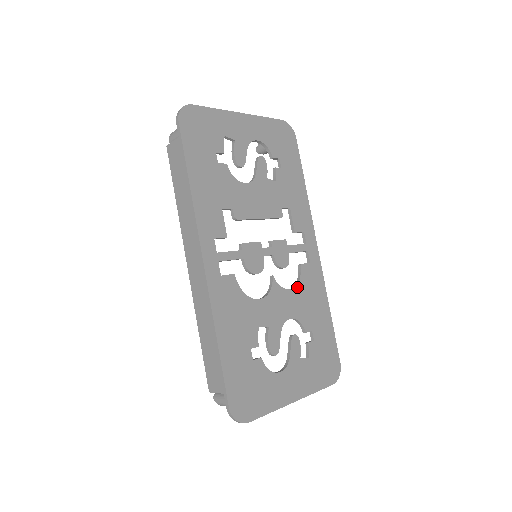
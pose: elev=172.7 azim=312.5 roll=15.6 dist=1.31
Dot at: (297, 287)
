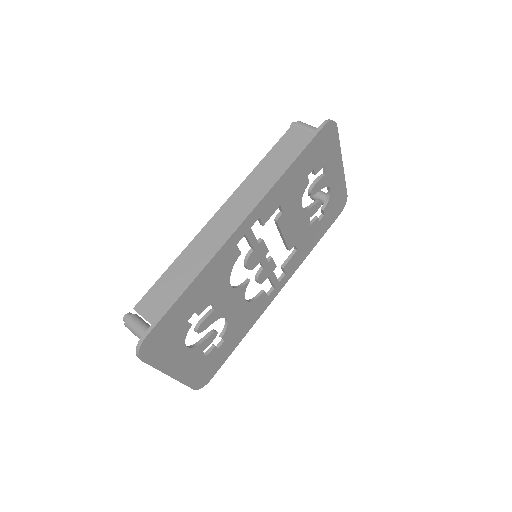
Dot at: (249, 303)
